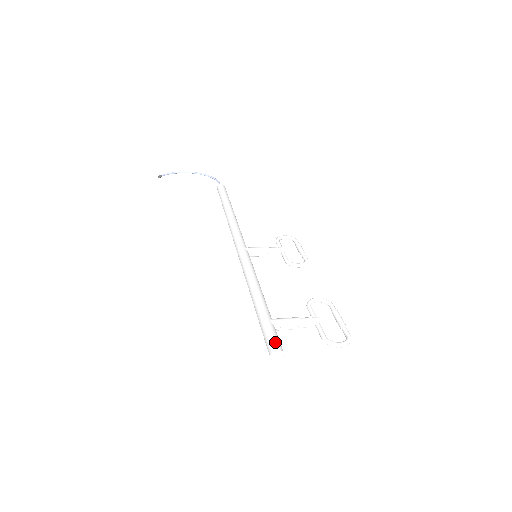
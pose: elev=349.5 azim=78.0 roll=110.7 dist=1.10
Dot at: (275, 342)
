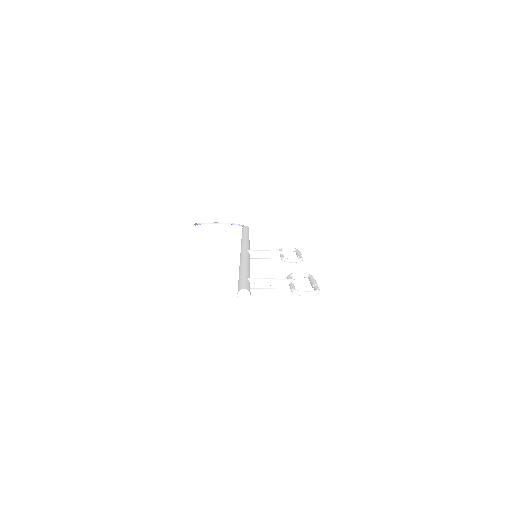
Dot at: (244, 286)
